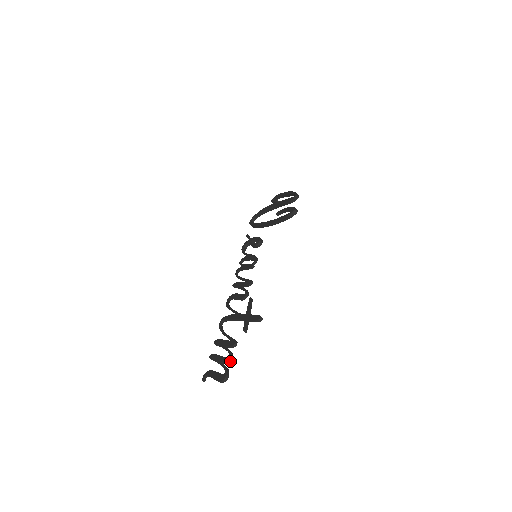
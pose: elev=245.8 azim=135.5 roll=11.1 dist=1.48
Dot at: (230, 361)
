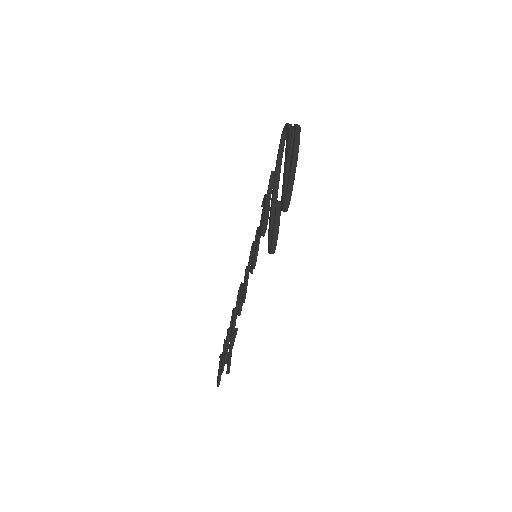
Dot at: occluded
